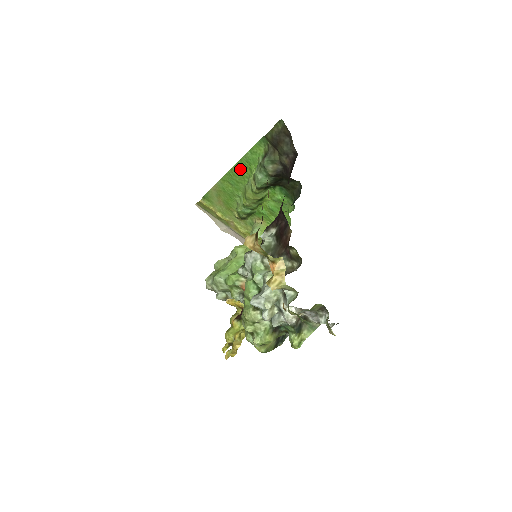
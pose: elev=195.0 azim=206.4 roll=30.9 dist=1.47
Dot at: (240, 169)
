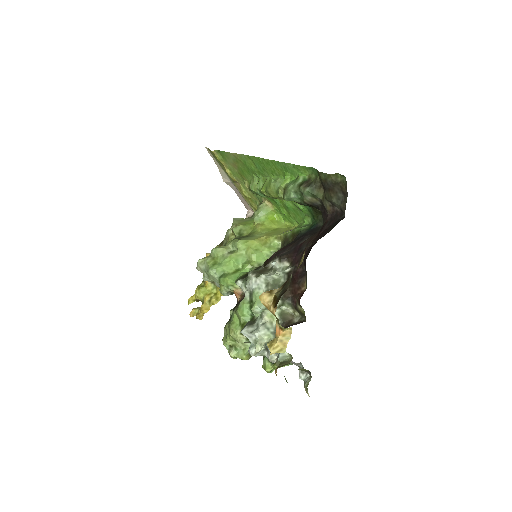
Dot at: (273, 165)
